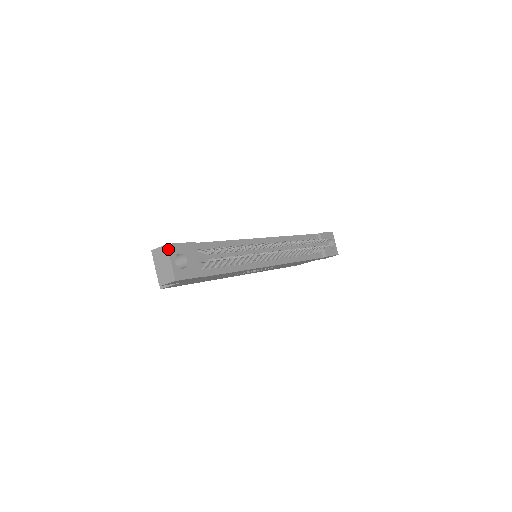
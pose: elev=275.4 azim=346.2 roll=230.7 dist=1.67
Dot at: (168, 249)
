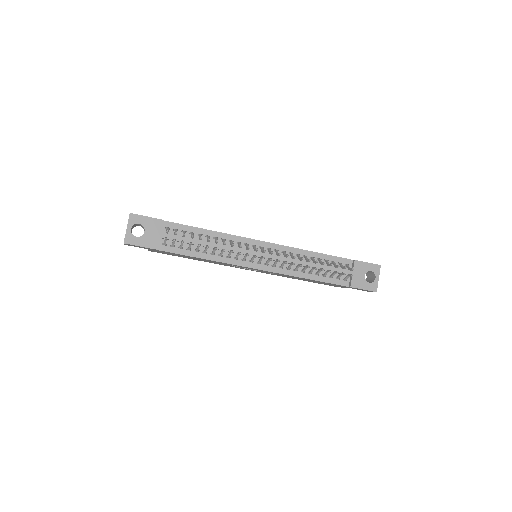
Dot at: (129, 217)
